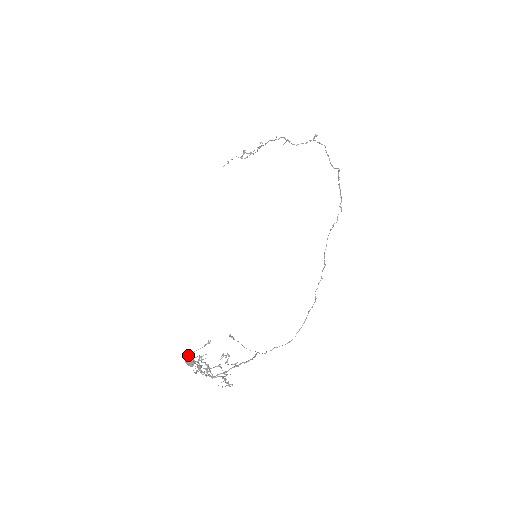
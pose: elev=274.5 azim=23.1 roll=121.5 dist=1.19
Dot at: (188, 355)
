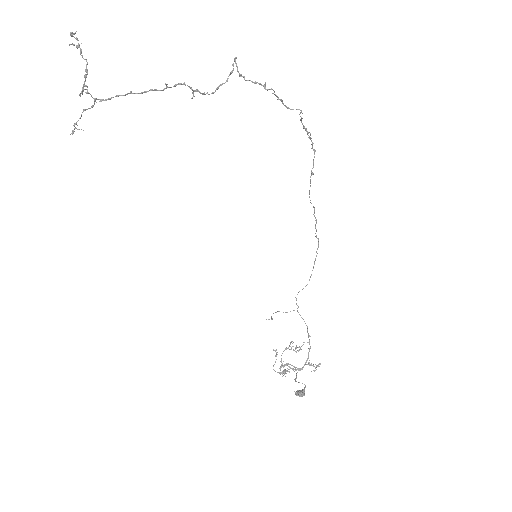
Dot at: (298, 393)
